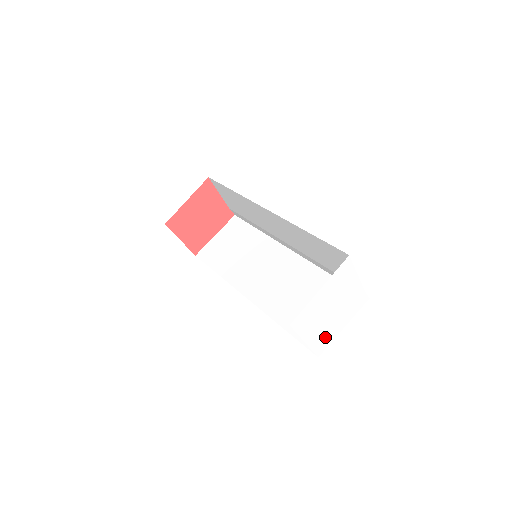
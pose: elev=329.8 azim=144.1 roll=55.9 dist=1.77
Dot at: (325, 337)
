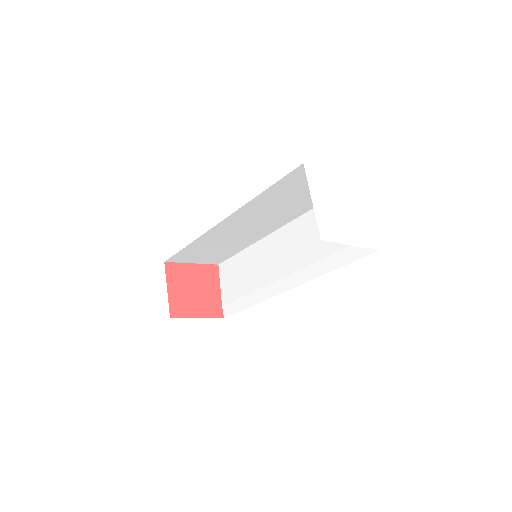
Dot at: (332, 227)
